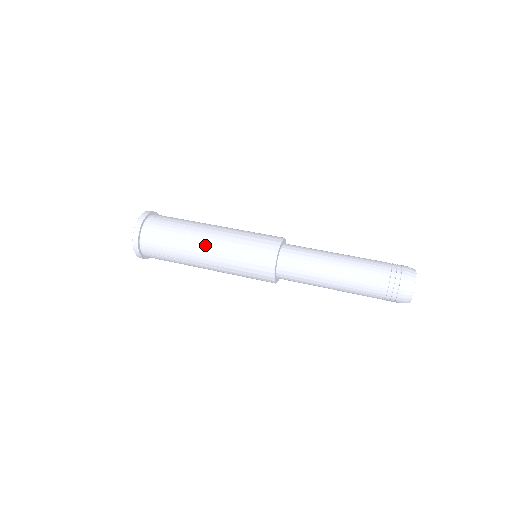
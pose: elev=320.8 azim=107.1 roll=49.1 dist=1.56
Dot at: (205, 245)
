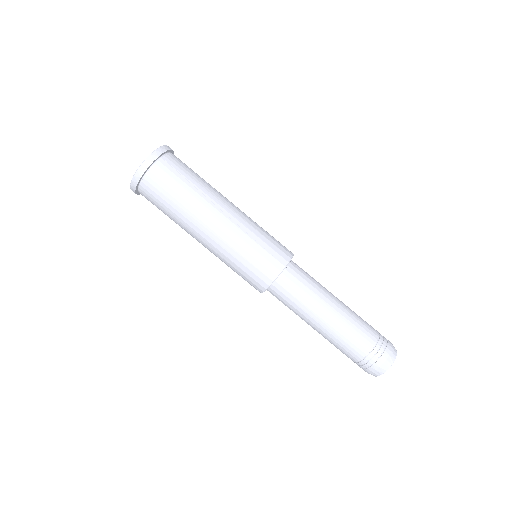
Dot at: occluded
